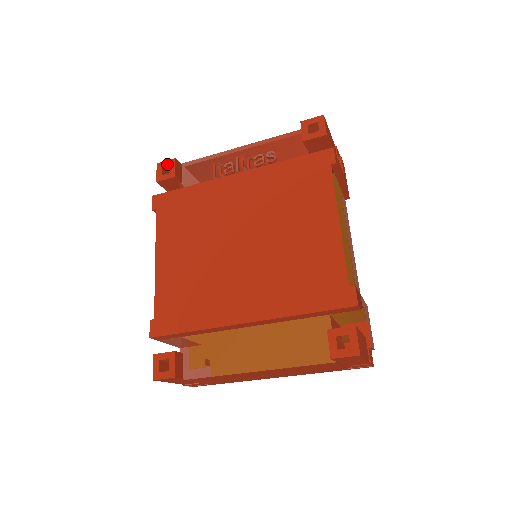
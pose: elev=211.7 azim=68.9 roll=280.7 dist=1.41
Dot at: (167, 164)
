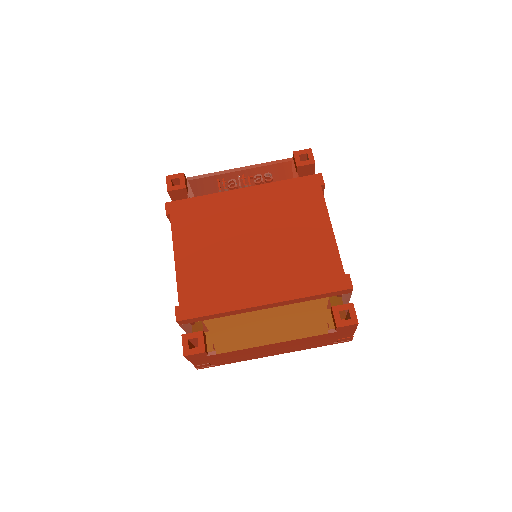
Dot at: (176, 177)
